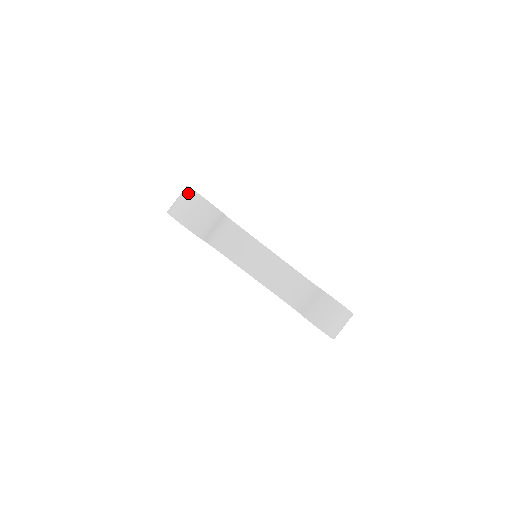
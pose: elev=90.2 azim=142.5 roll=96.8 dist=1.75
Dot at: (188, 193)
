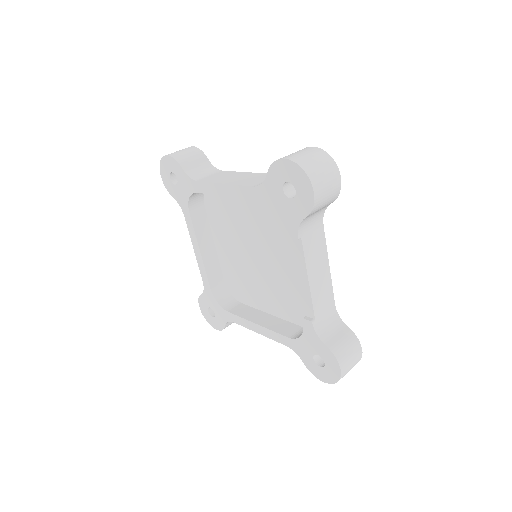
Dot at: occluded
